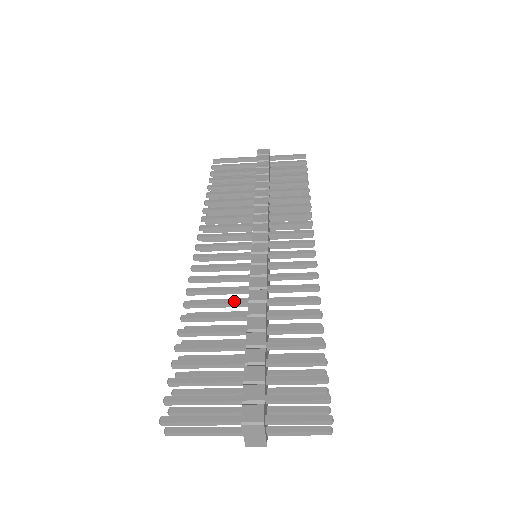
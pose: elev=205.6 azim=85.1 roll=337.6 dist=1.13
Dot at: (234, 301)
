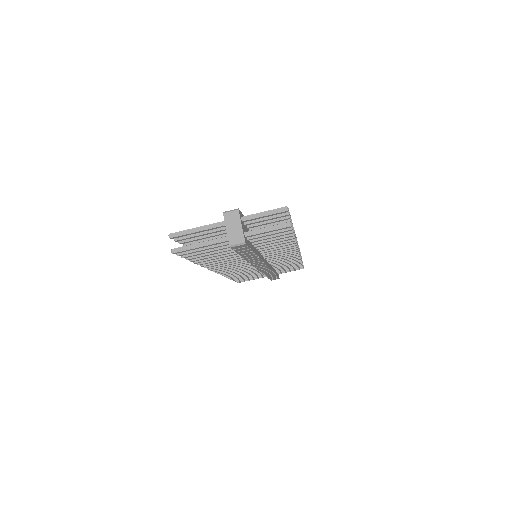
Dot at: occluded
